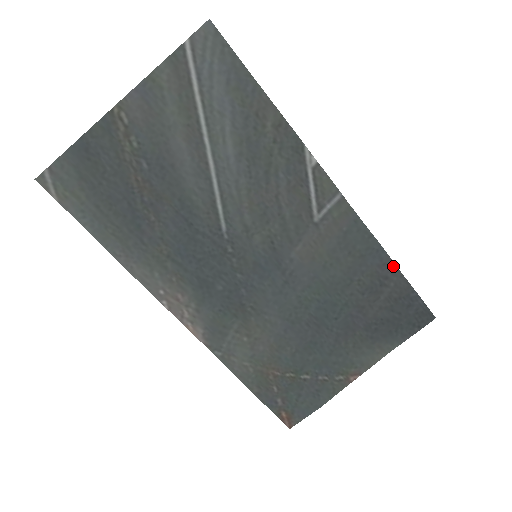
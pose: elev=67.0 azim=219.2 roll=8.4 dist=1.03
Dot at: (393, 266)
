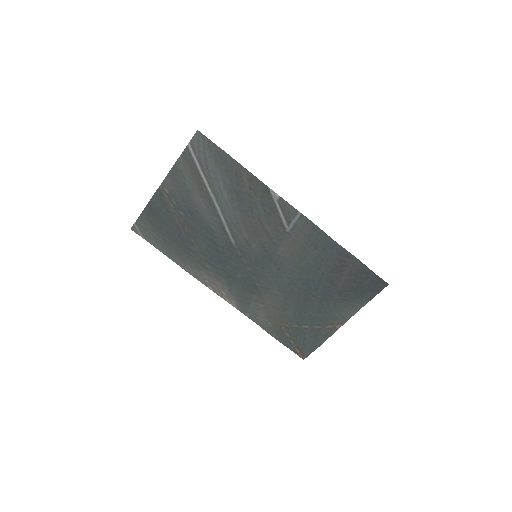
Dot at: (348, 253)
